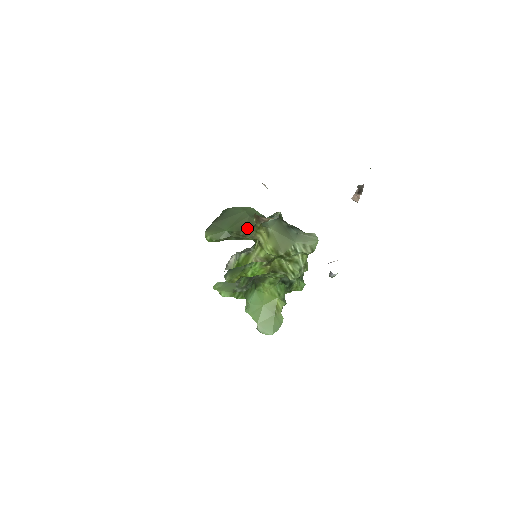
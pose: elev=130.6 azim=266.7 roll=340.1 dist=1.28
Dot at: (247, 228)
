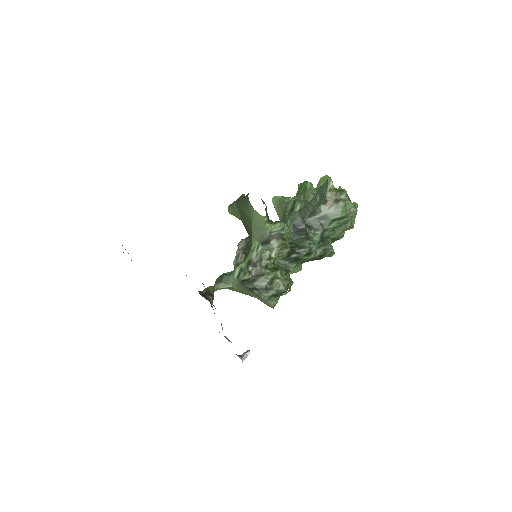
Dot at: (249, 238)
